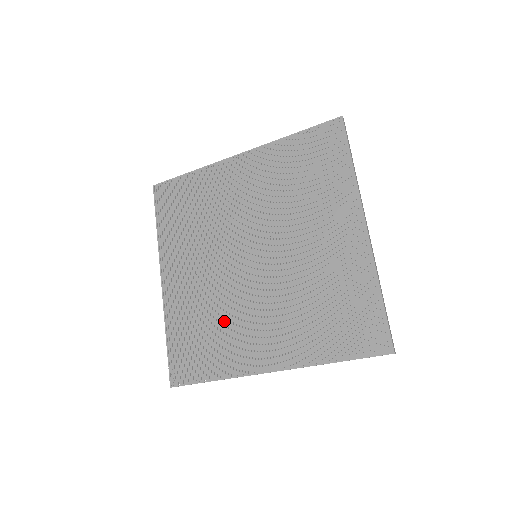
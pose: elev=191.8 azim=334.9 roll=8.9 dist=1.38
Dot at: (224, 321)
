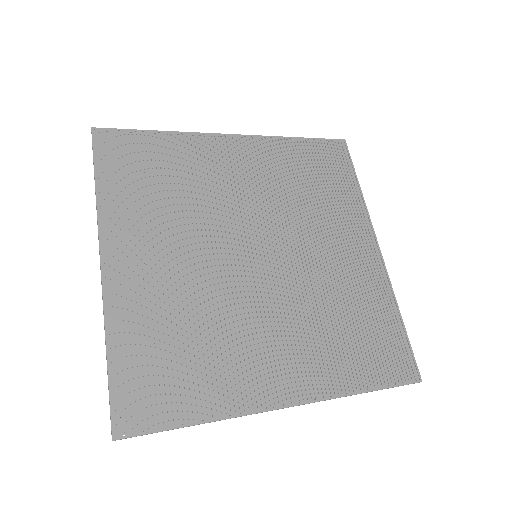
Dot at: (216, 334)
